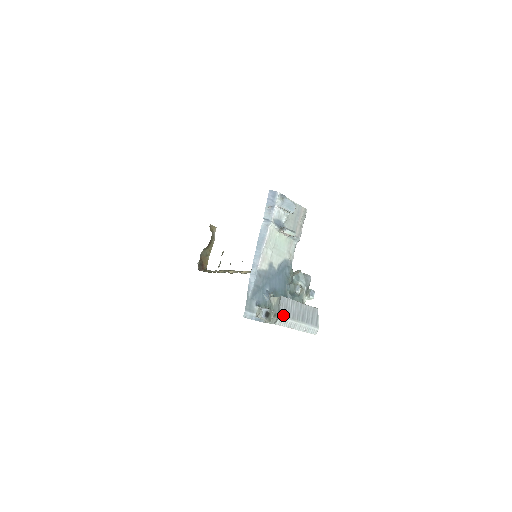
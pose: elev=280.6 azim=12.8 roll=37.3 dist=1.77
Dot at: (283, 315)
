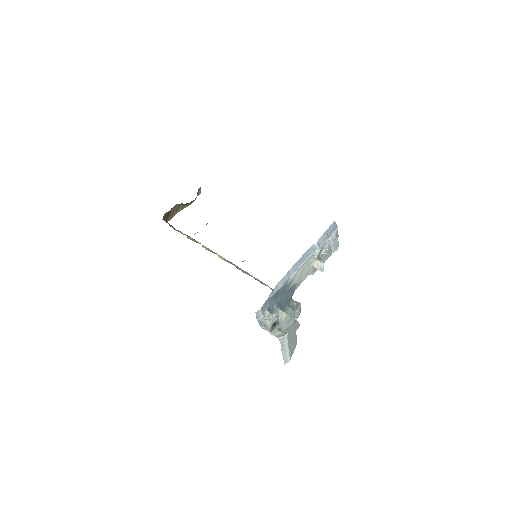
Dot at: (288, 334)
